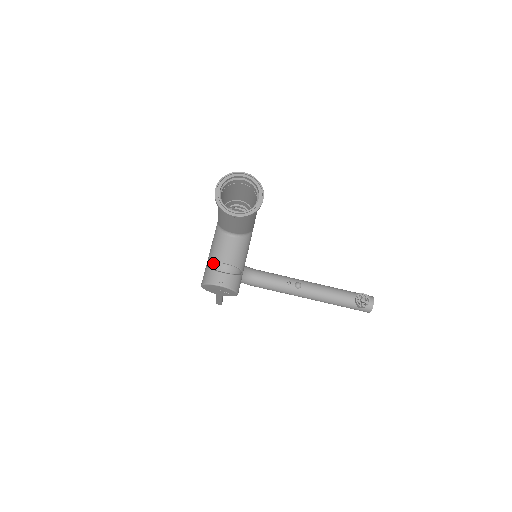
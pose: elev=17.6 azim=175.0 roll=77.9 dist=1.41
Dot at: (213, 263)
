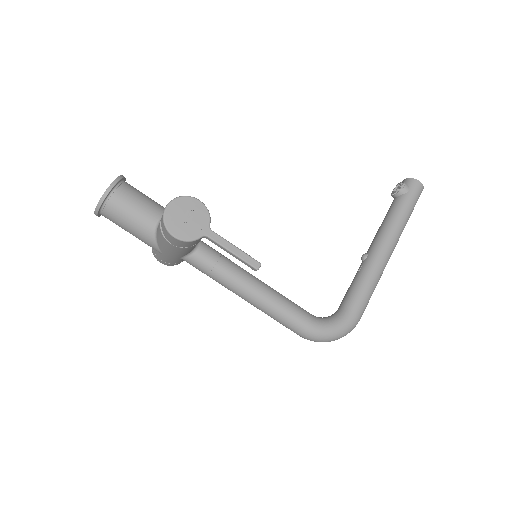
Dot at: occluded
